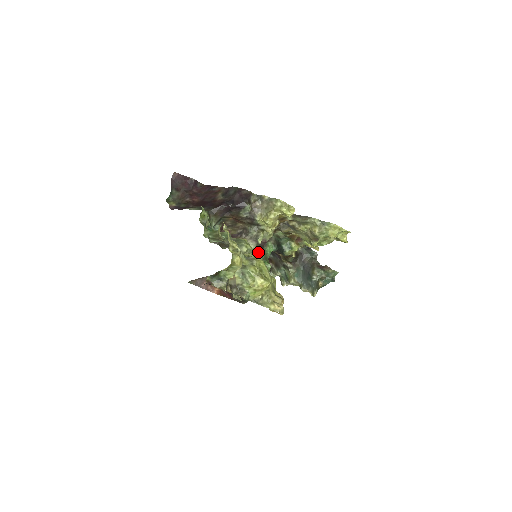
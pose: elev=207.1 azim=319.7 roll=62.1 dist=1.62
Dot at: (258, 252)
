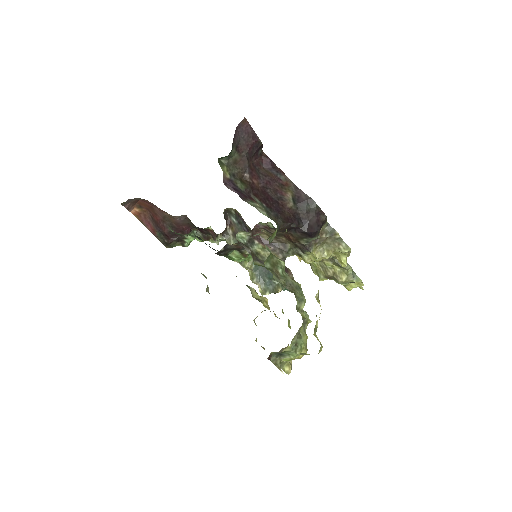
Dot at: occluded
